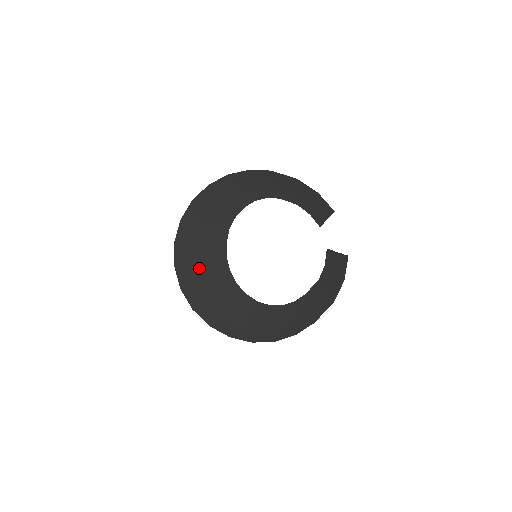
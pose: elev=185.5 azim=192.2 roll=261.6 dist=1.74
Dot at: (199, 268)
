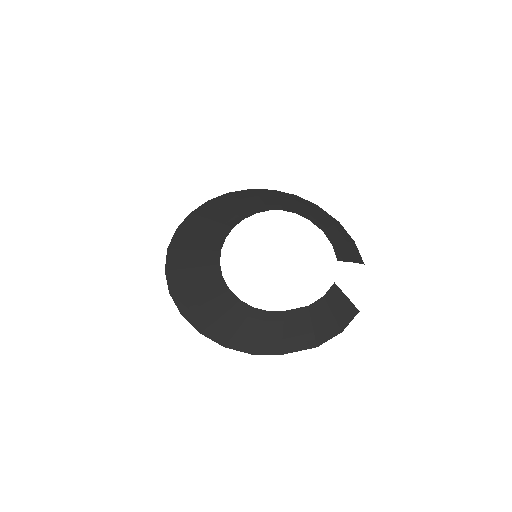
Dot at: (195, 238)
